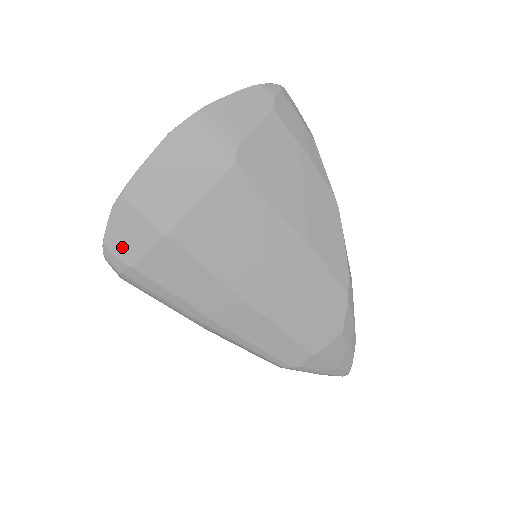
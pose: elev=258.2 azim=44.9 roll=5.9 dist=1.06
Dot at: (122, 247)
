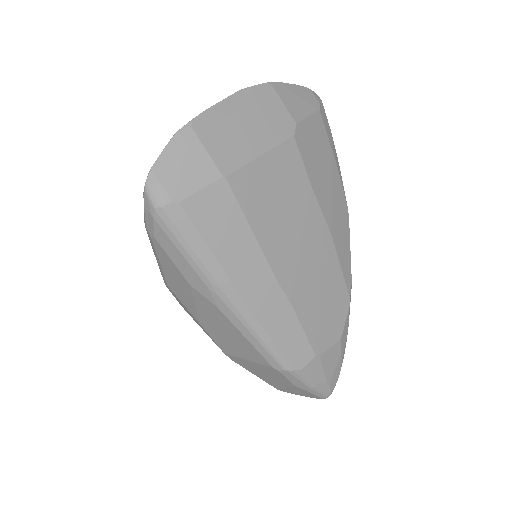
Dot at: (173, 178)
